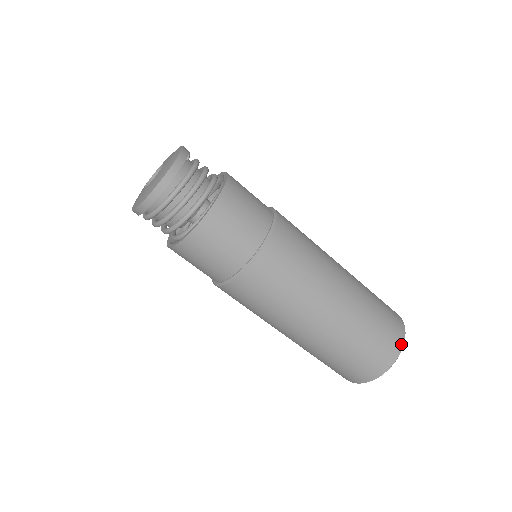
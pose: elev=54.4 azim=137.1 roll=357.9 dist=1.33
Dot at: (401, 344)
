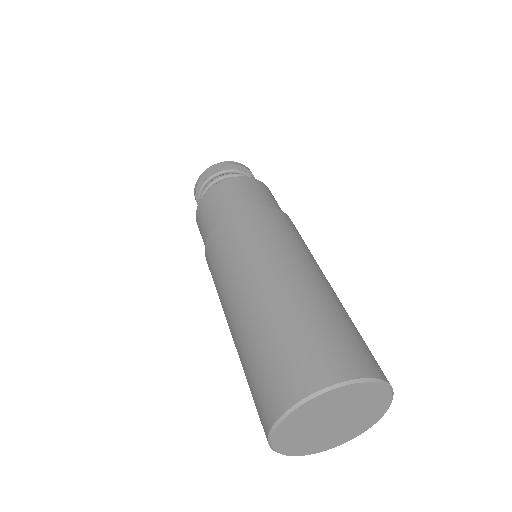
Dot at: (368, 373)
